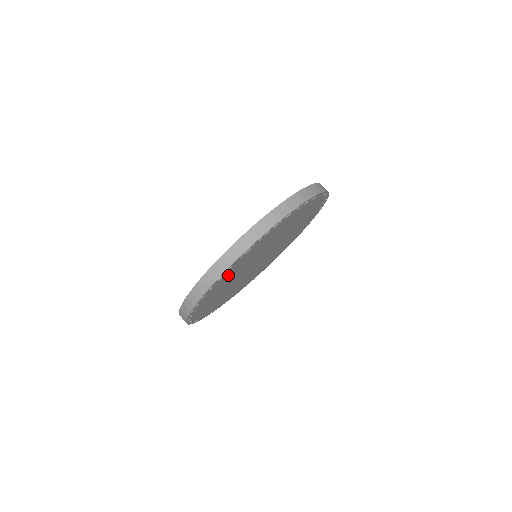
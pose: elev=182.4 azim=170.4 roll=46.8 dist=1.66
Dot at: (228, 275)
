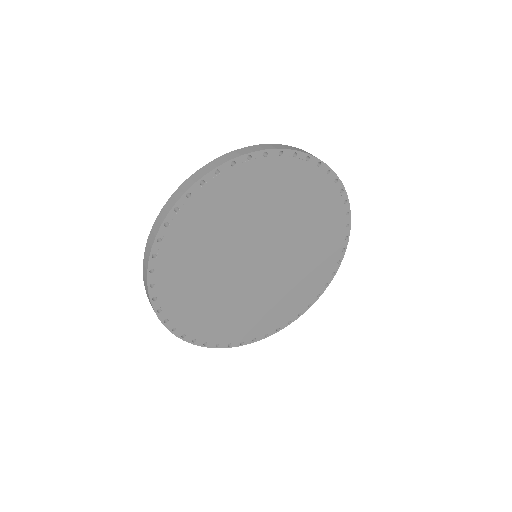
Dot at: (187, 235)
